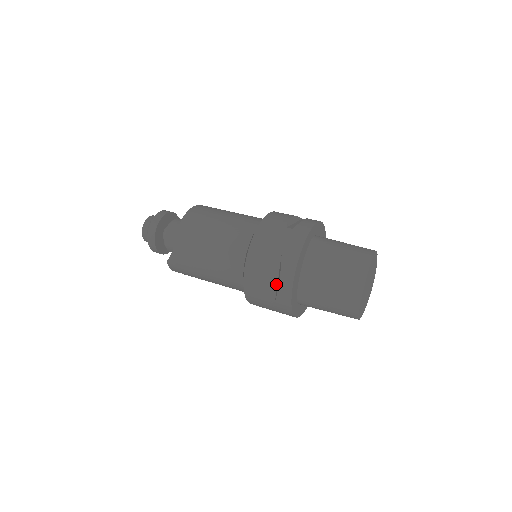
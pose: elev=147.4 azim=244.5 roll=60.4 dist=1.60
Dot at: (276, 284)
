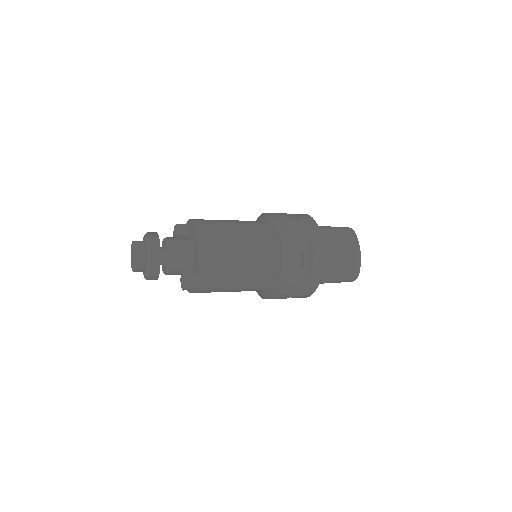
Dot at: (307, 264)
